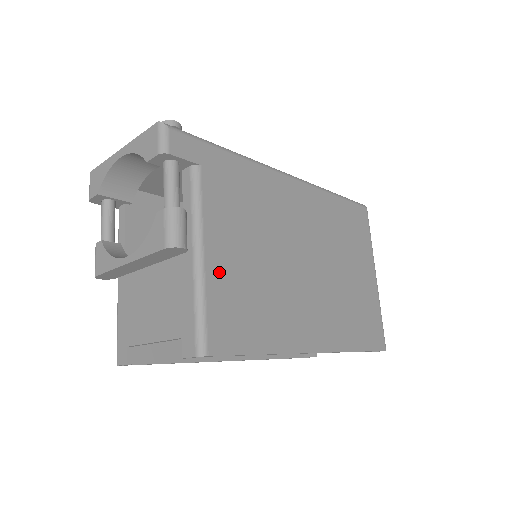
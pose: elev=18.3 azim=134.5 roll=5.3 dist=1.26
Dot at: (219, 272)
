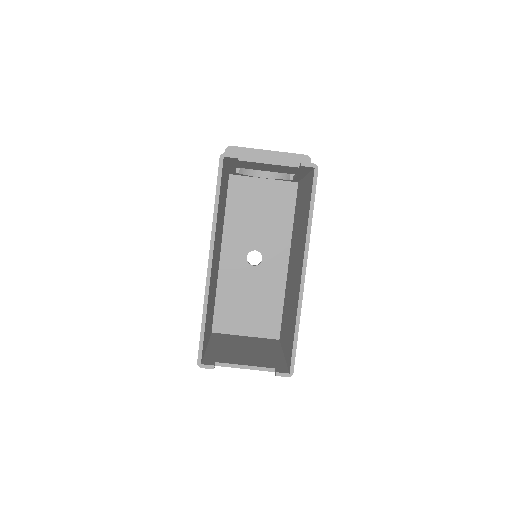
Dot at: occluded
